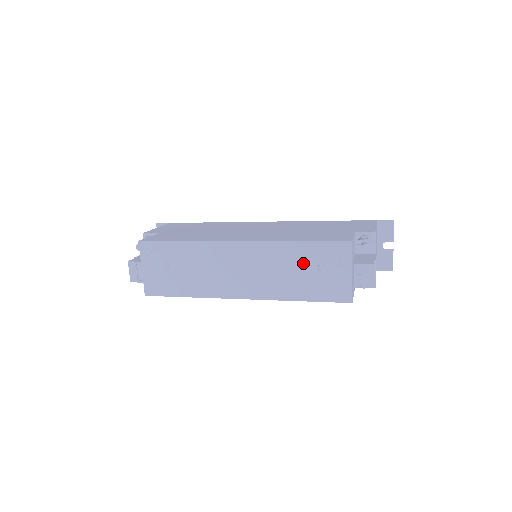
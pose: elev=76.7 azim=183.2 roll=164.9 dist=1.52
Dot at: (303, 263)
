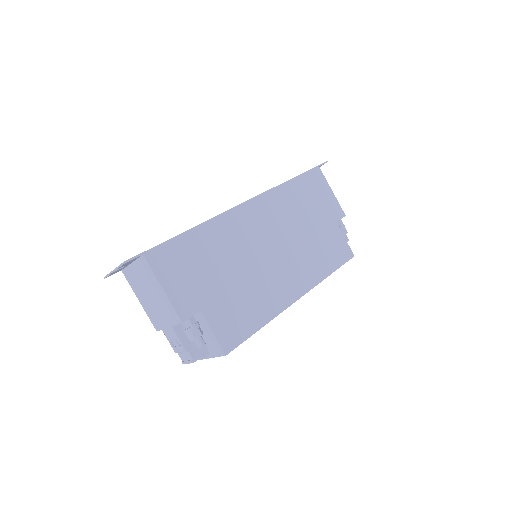
Dot at: occluded
